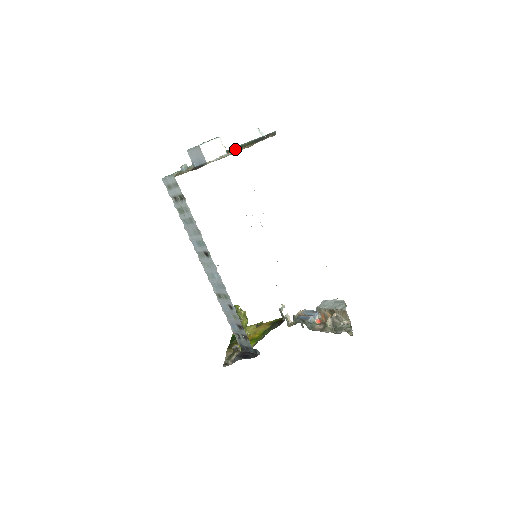
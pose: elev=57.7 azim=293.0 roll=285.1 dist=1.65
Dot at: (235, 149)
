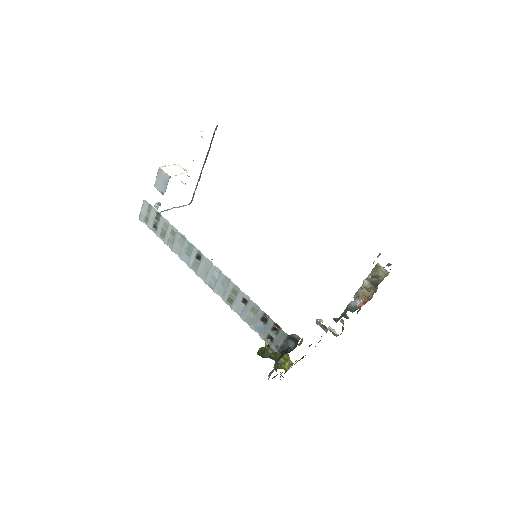
Dot at: (199, 179)
